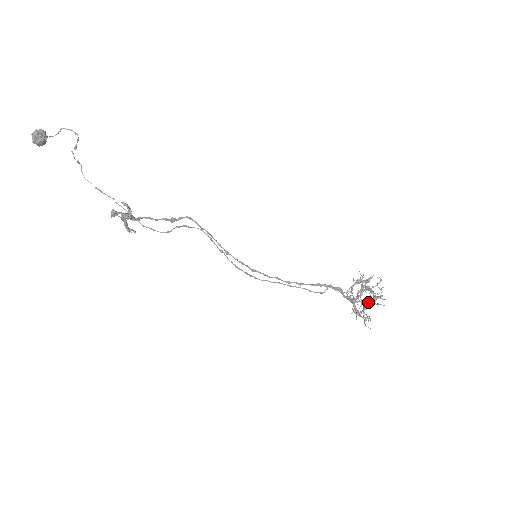
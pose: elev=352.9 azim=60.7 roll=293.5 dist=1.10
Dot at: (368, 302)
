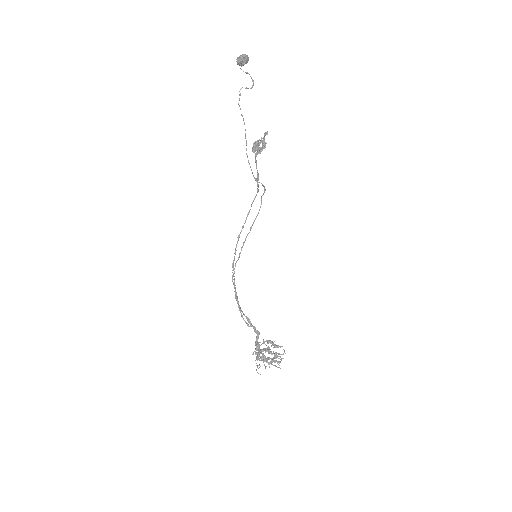
Dot at: occluded
